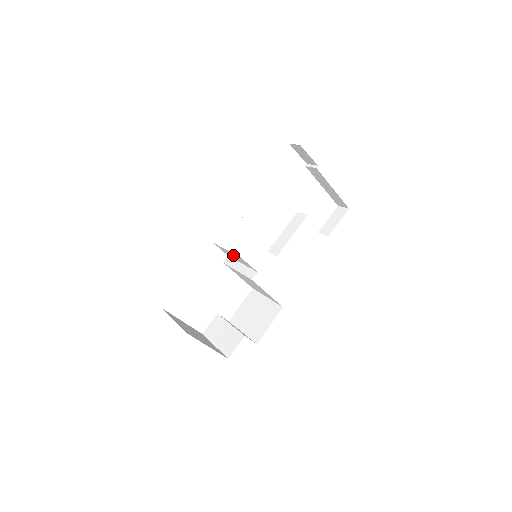
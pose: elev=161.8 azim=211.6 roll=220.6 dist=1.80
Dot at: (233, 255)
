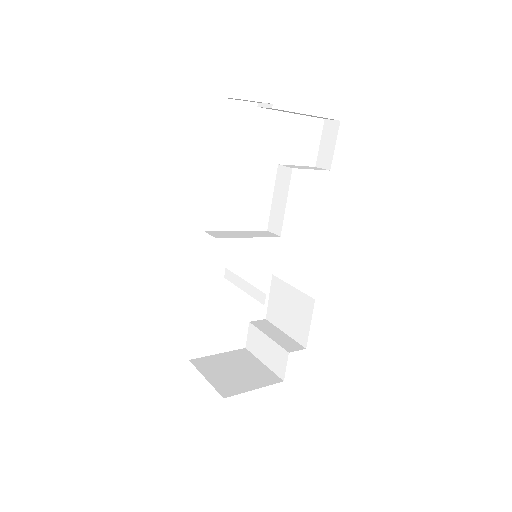
Dot at: occluded
